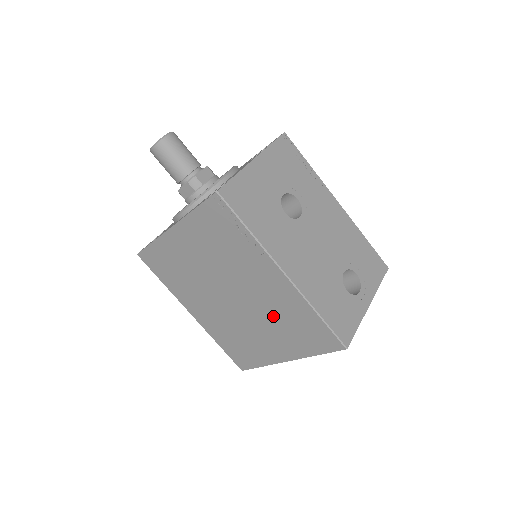
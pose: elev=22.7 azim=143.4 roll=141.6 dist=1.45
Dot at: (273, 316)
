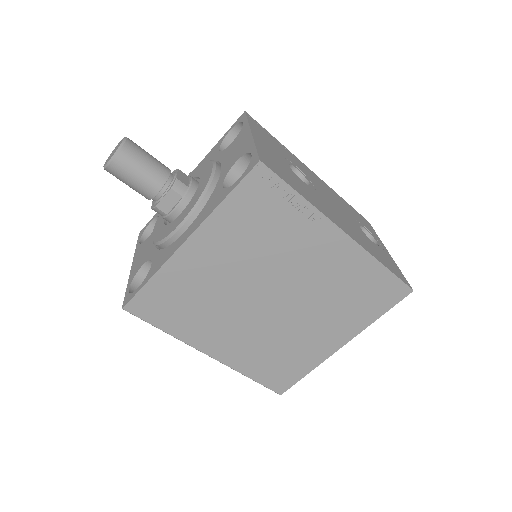
Dot at: (327, 296)
